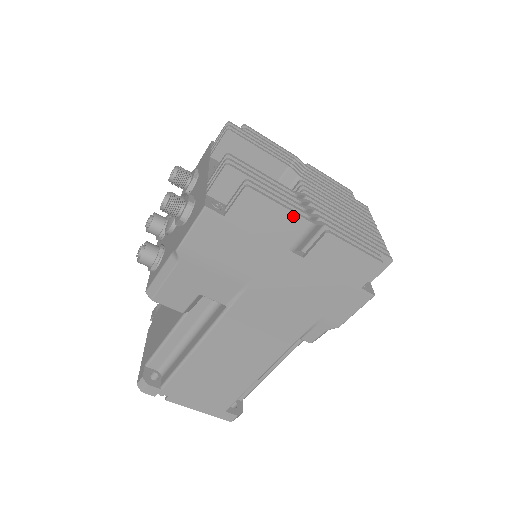
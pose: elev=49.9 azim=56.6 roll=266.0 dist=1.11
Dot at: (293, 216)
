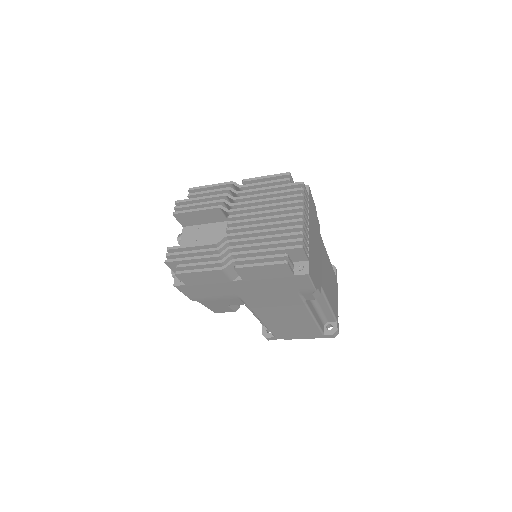
Dot at: (209, 272)
